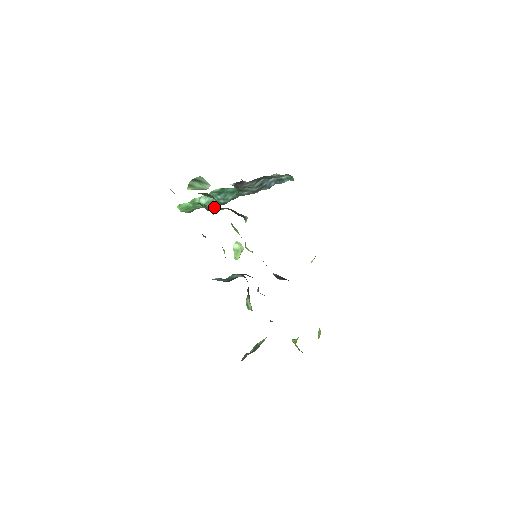
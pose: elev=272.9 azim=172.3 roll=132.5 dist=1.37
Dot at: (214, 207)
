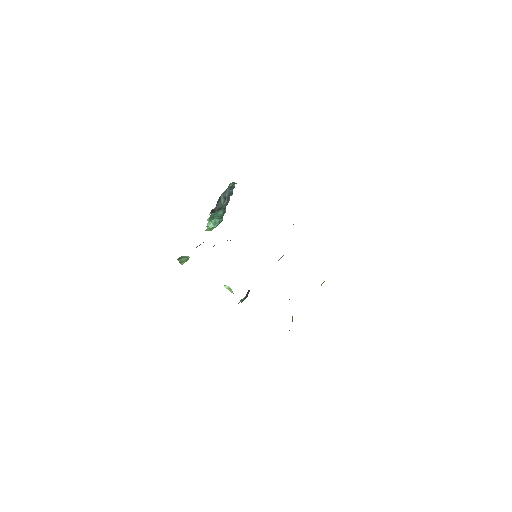
Dot at: occluded
